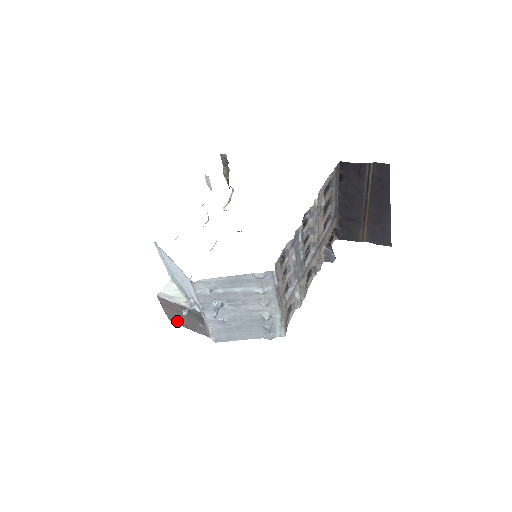
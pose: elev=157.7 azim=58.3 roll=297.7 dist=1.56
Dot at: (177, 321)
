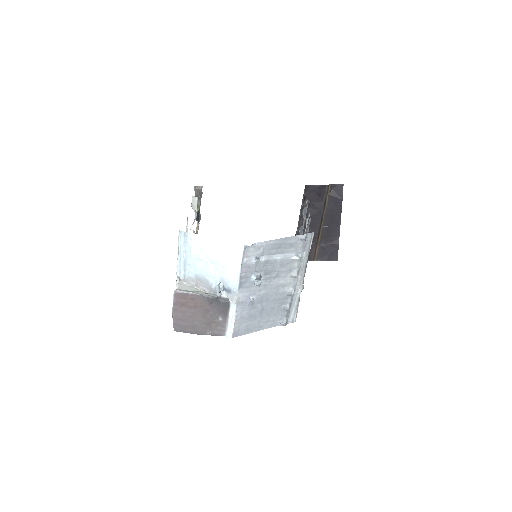
Dot at: (185, 326)
